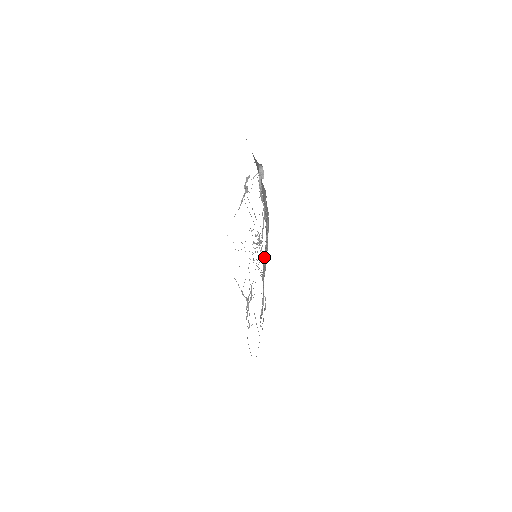
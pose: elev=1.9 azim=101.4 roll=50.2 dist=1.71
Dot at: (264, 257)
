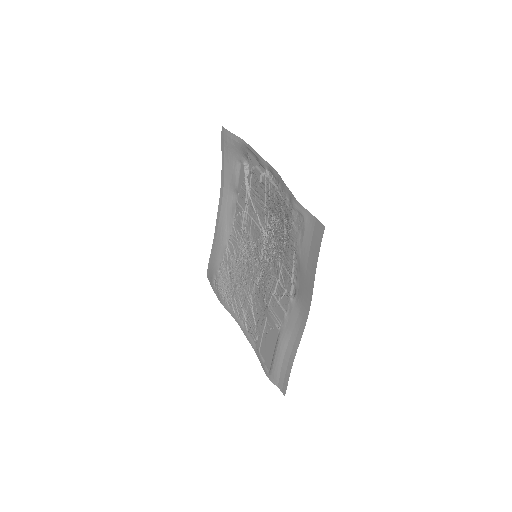
Dot at: (255, 260)
